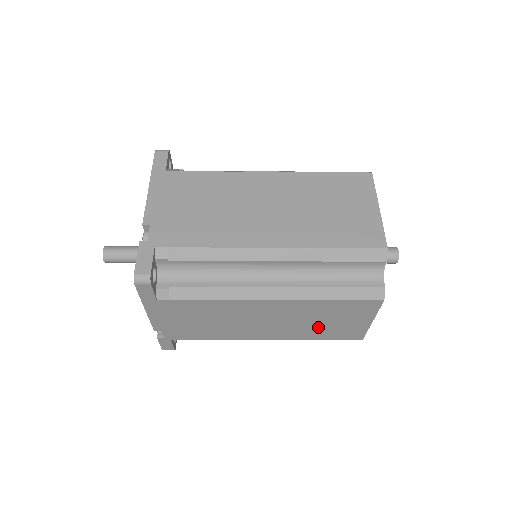
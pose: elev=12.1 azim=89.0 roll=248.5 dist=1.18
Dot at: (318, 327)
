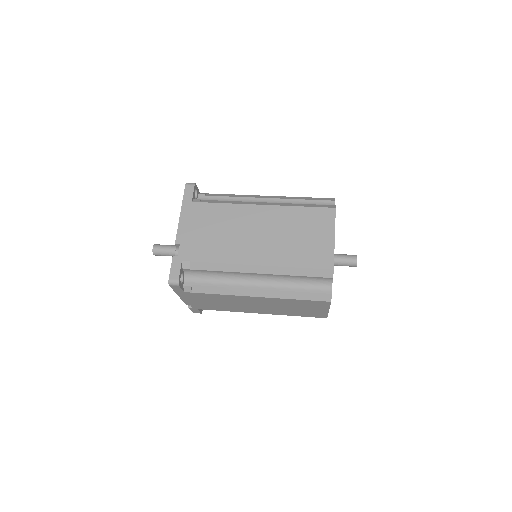
Dot at: (293, 310)
